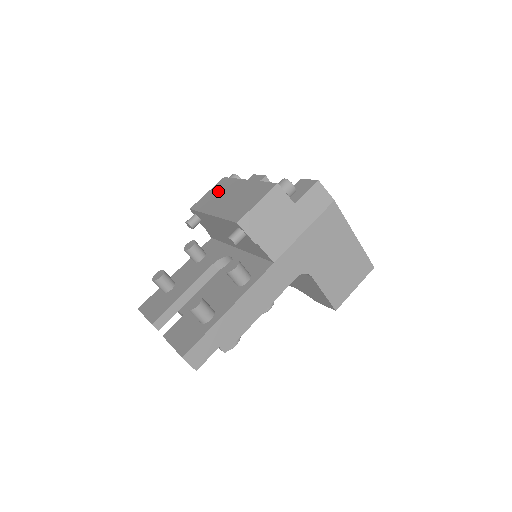
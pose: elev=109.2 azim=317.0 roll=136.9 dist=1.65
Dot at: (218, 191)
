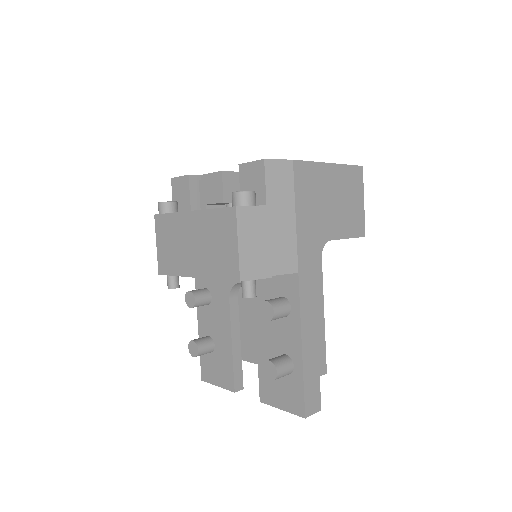
Dot at: (168, 239)
